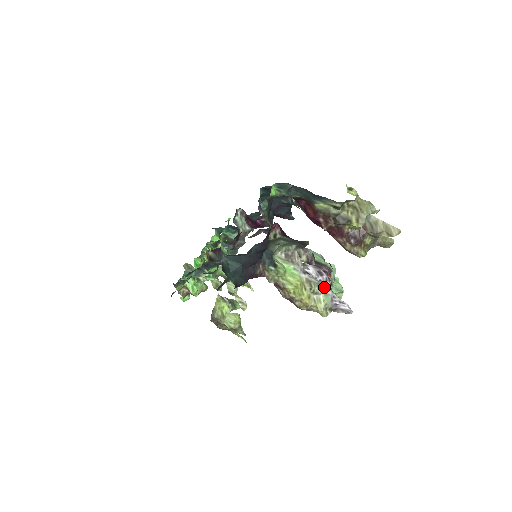
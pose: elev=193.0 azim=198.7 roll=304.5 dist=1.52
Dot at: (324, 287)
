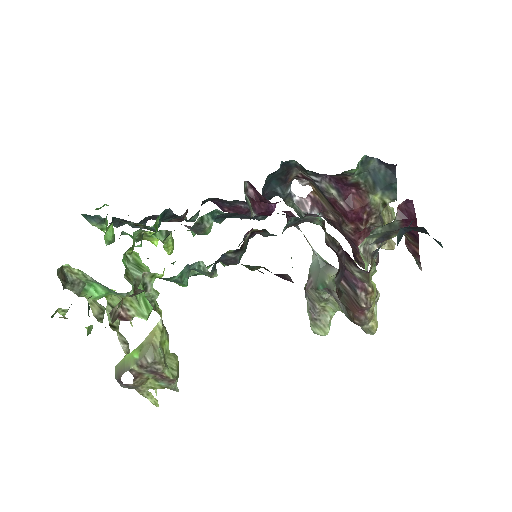
Dot at: occluded
